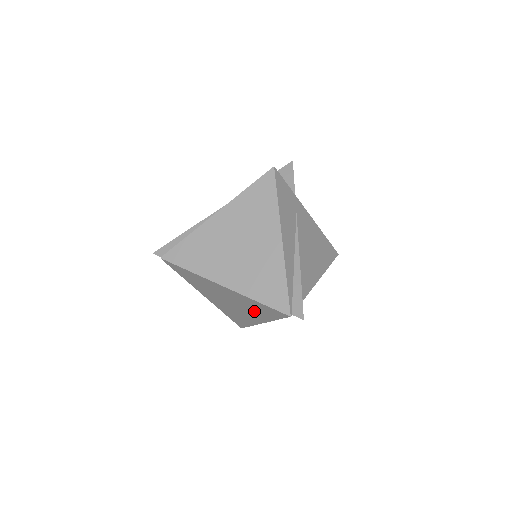
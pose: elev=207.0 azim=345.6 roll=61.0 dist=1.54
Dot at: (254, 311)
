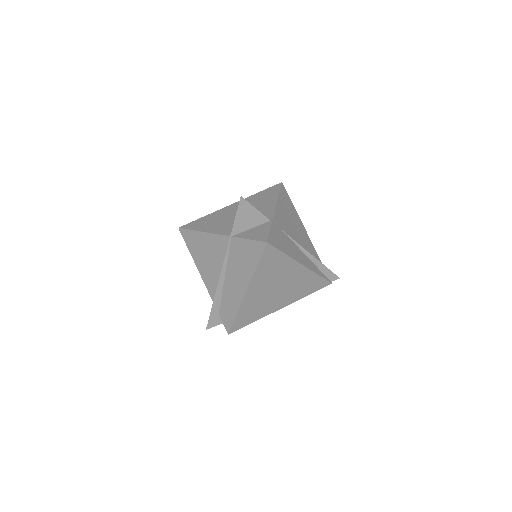
Dot at: occluded
